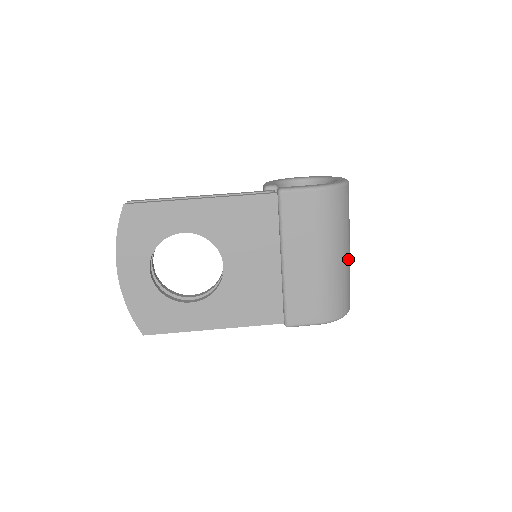
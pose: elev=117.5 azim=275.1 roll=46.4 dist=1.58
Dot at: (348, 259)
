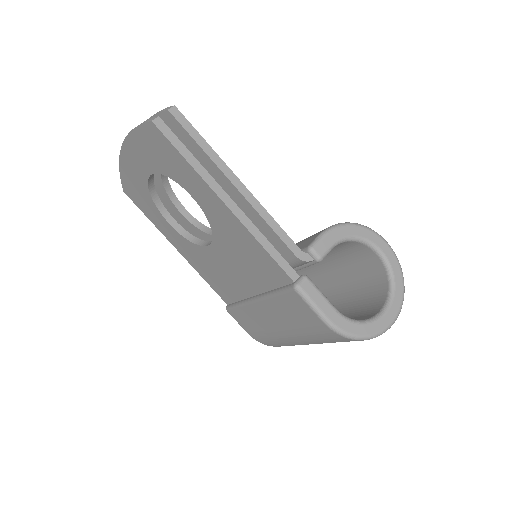
Dot at: occluded
